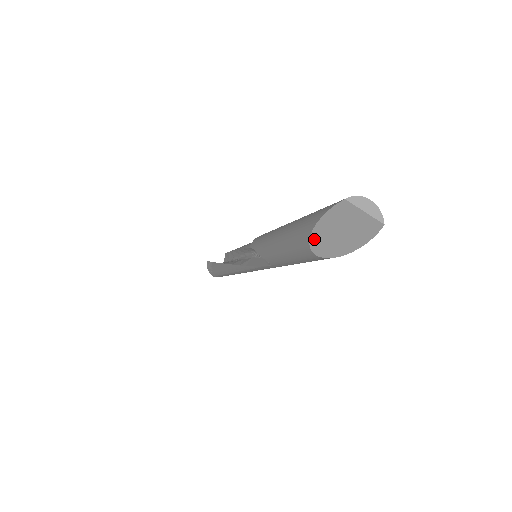
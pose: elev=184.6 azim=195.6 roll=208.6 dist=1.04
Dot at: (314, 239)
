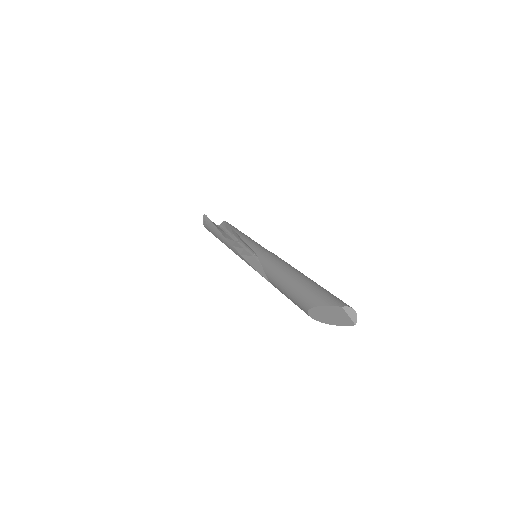
Dot at: (313, 310)
